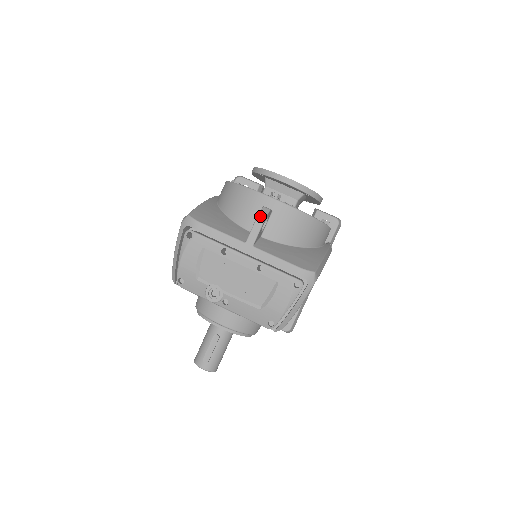
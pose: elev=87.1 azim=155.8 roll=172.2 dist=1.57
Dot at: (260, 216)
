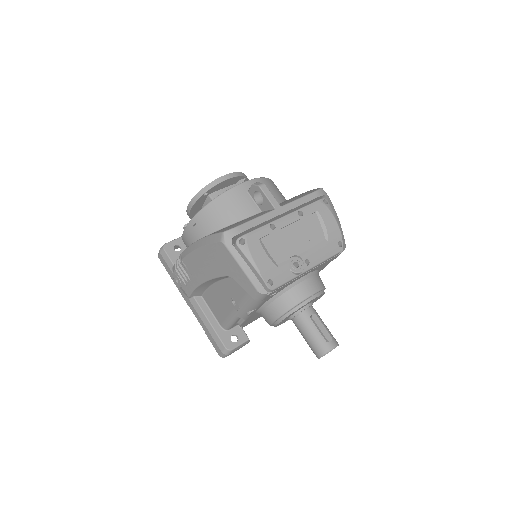
Dot at: (262, 186)
